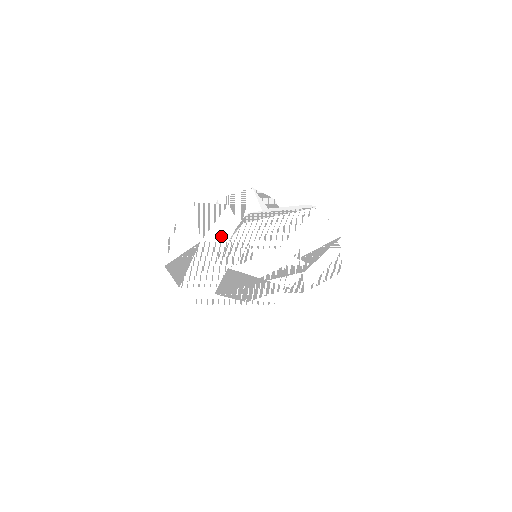
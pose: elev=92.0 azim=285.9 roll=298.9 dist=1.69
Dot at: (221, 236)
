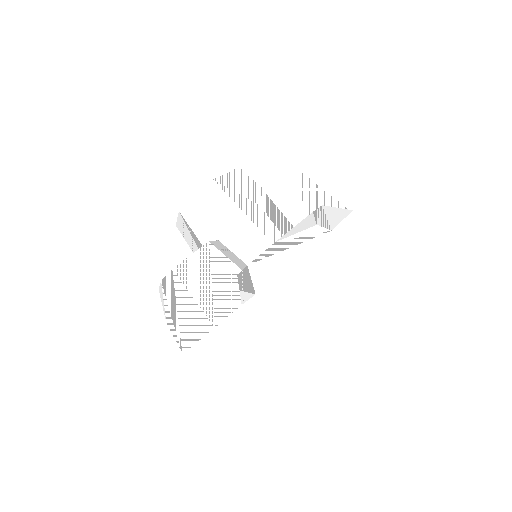
Dot at: (230, 302)
